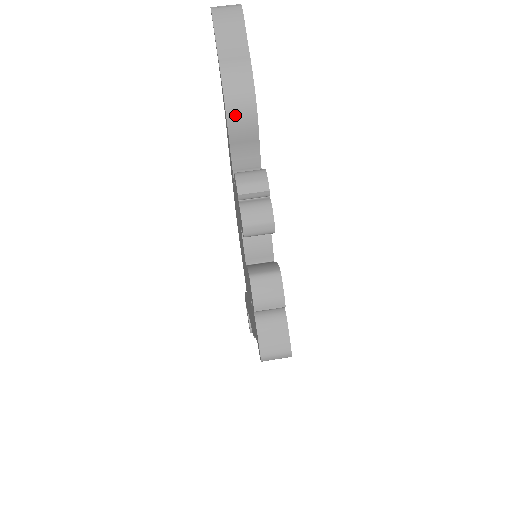
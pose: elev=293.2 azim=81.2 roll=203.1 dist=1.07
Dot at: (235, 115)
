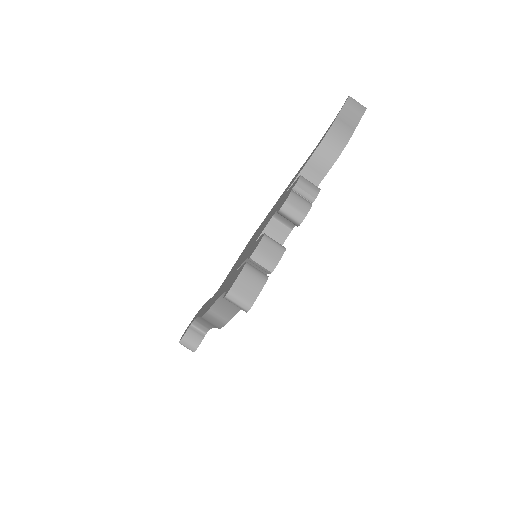
Dot at: (324, 149)
